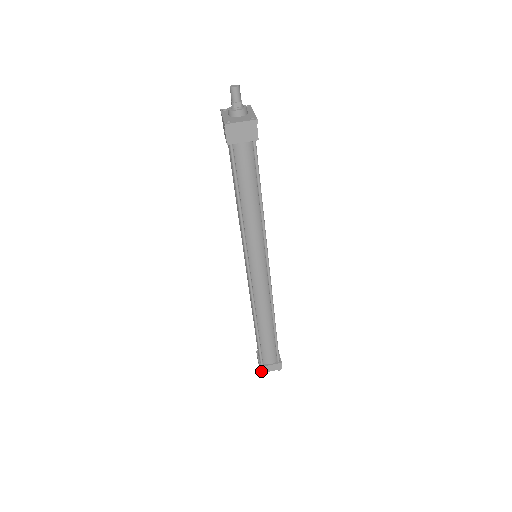
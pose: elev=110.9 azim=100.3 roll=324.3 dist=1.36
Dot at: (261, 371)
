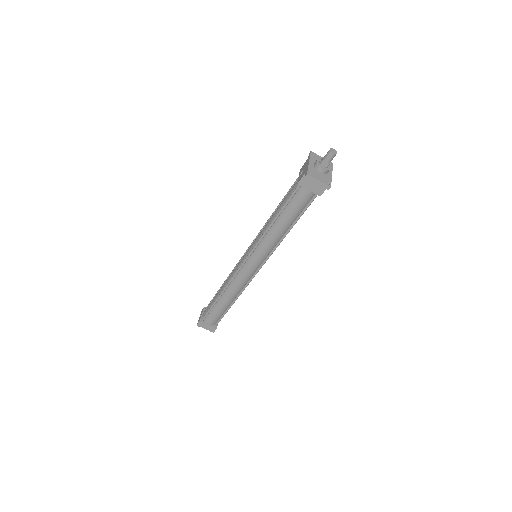
Dot at: (198, 324)
